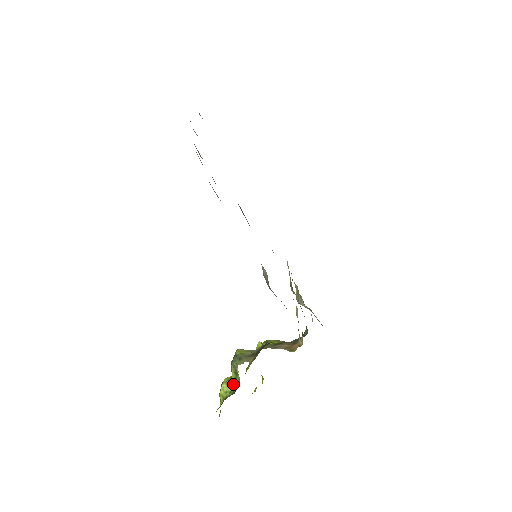
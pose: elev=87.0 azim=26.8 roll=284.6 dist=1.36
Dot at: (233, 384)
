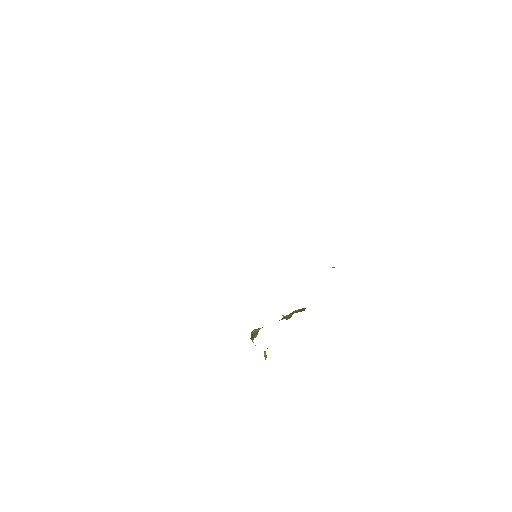
Dot at: (265, 353)
